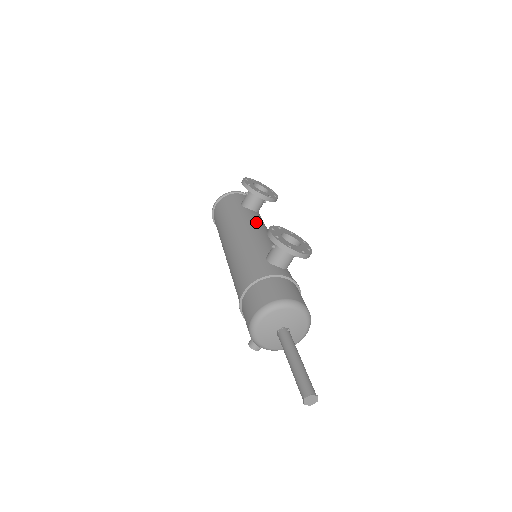
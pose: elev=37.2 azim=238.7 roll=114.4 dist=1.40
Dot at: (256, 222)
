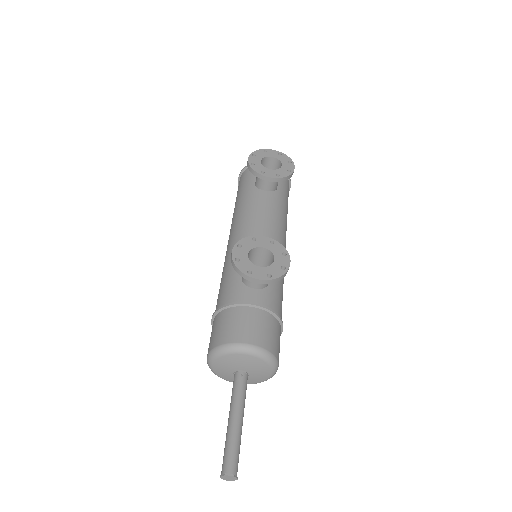
Dot at: (260, 212)
